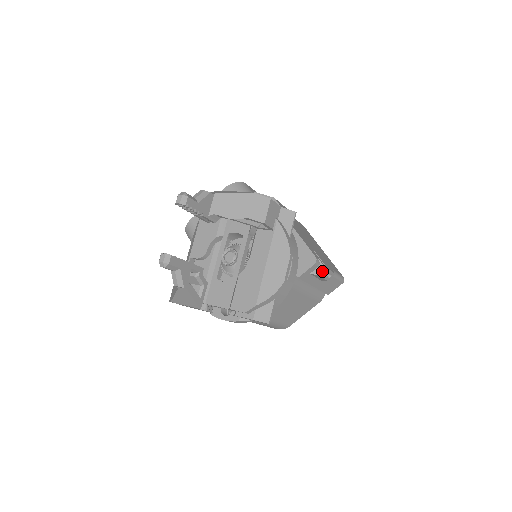
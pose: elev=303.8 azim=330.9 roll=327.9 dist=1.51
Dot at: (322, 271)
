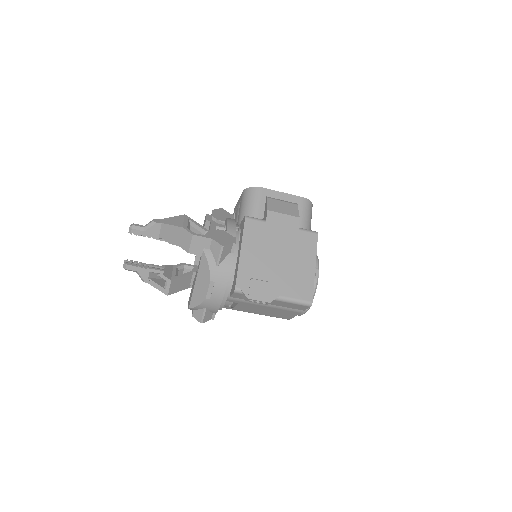
Dot at: (246, 299)
